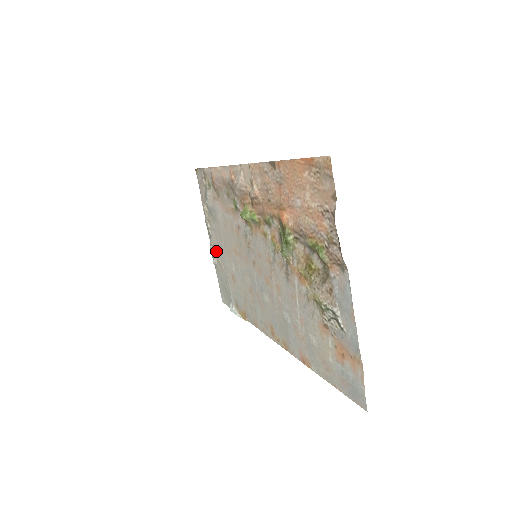
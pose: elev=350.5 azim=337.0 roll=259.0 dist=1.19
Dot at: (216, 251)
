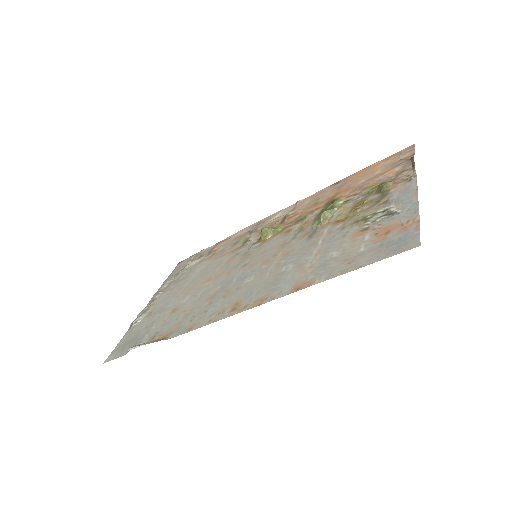
Dot at: (153, 307)
